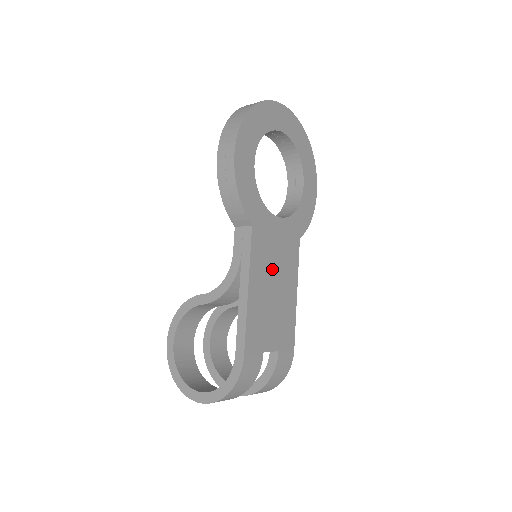
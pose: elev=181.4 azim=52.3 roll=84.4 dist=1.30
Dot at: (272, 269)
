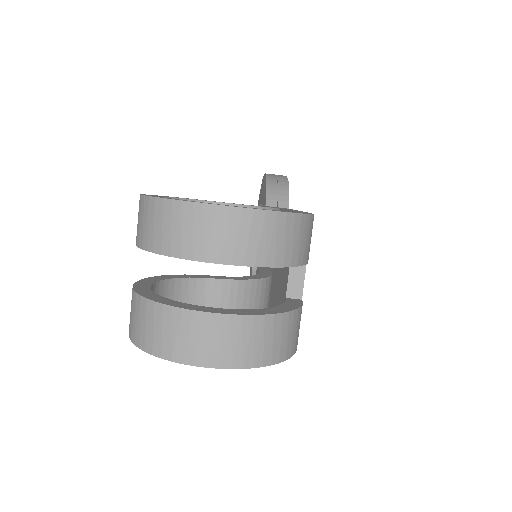
Dot at: occluded
